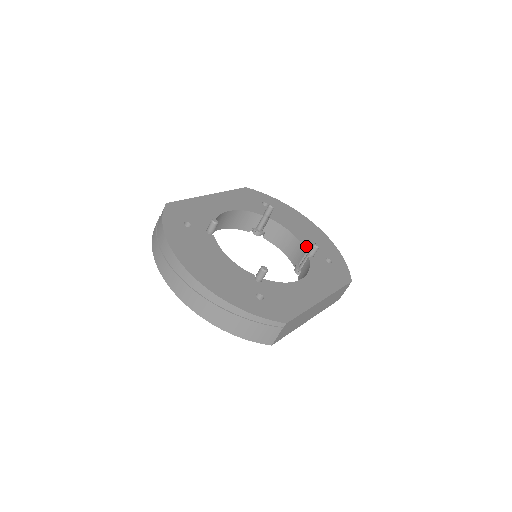
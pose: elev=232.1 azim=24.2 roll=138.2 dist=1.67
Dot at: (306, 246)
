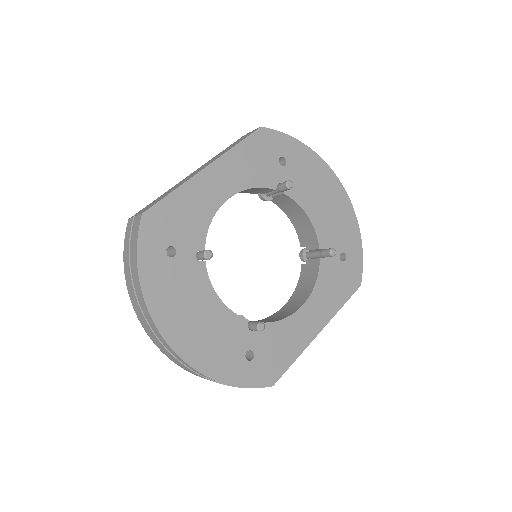
Dot at: (321, 238)
